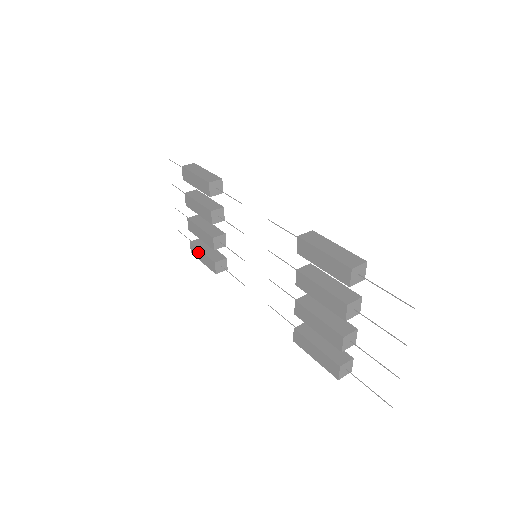
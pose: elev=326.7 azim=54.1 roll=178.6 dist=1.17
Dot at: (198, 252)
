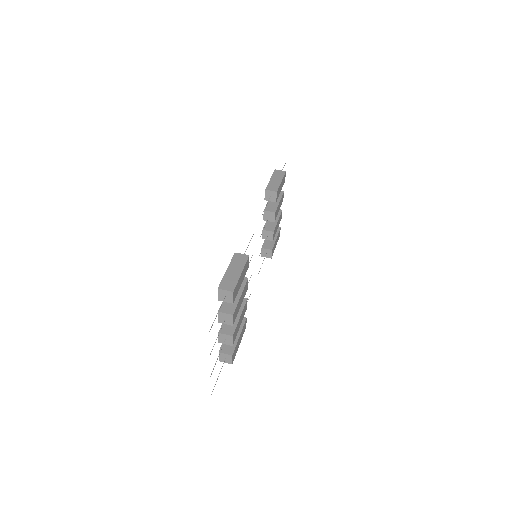
Dot at: occluded
